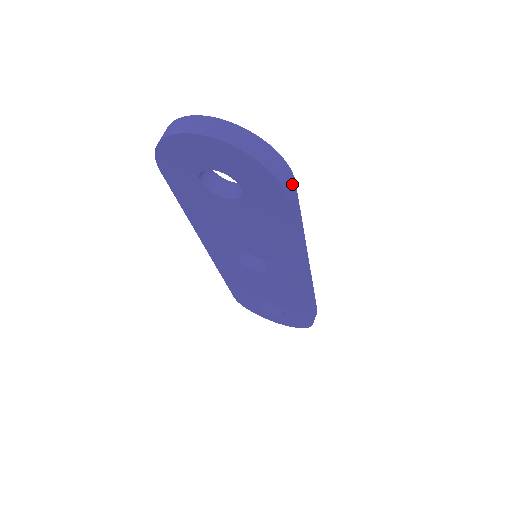
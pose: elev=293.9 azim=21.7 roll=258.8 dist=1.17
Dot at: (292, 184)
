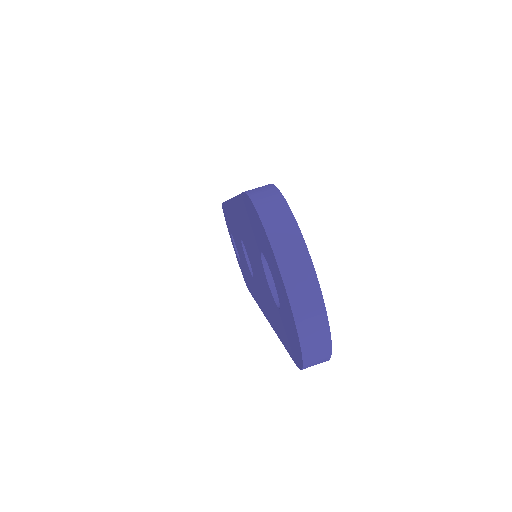
Dot at: occluded
